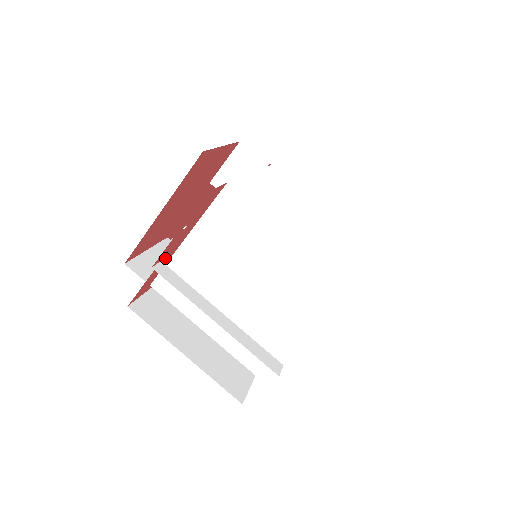
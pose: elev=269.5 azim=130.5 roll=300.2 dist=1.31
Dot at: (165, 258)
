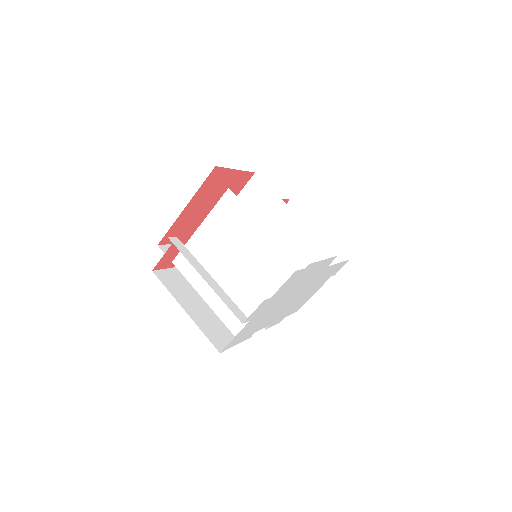
Dot at: (181, 237)
